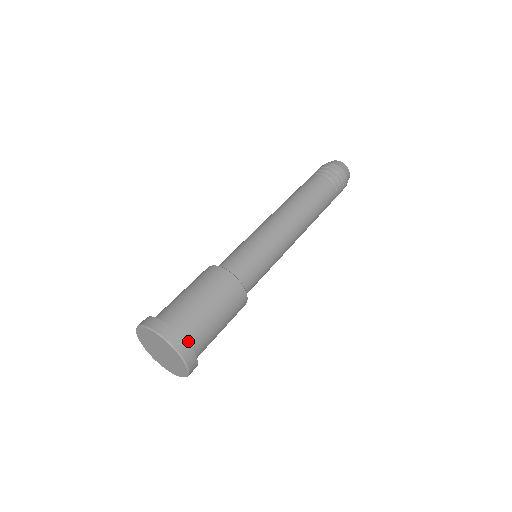
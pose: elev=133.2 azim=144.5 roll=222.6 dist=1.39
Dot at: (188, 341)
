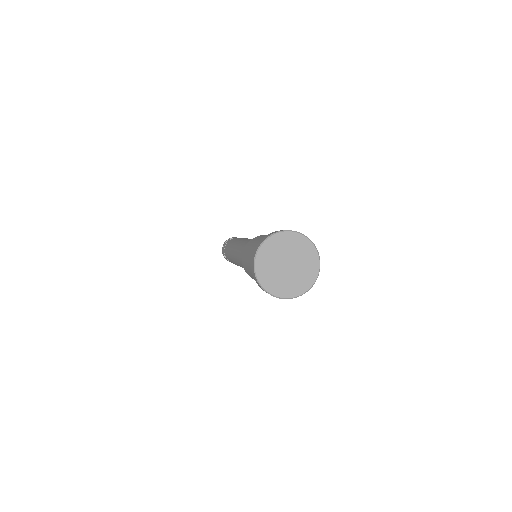
Dot at: occluded
